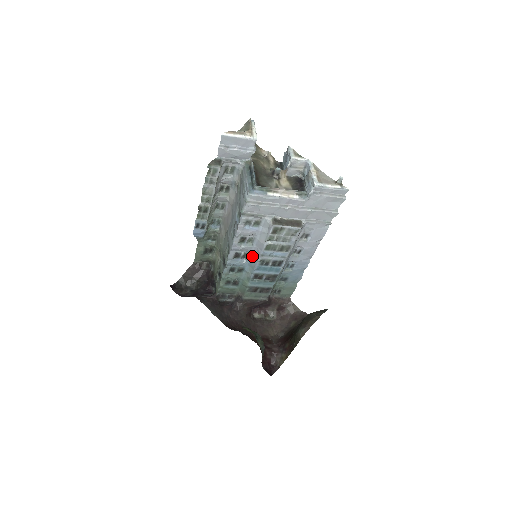
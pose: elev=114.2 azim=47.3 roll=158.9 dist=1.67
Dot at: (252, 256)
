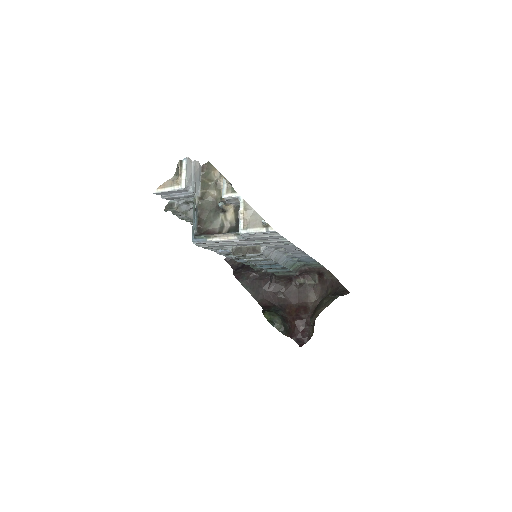
Dot at: occluded
